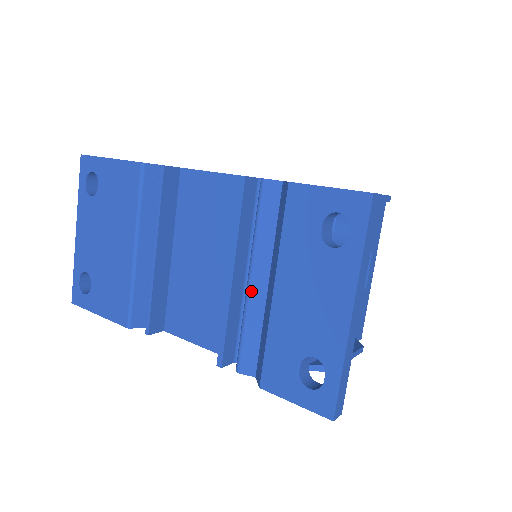
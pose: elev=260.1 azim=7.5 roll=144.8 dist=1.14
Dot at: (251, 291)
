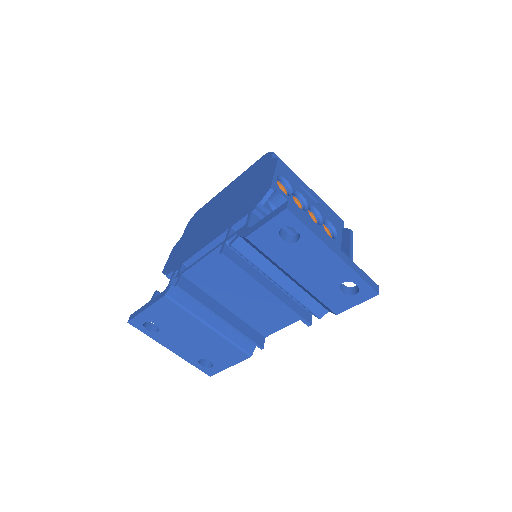
Dot at: (284, 287)
